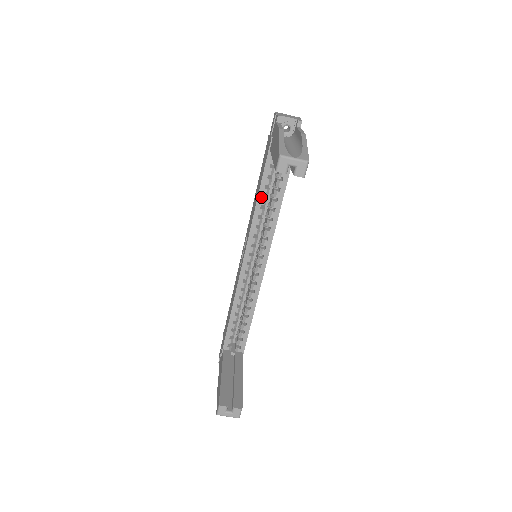
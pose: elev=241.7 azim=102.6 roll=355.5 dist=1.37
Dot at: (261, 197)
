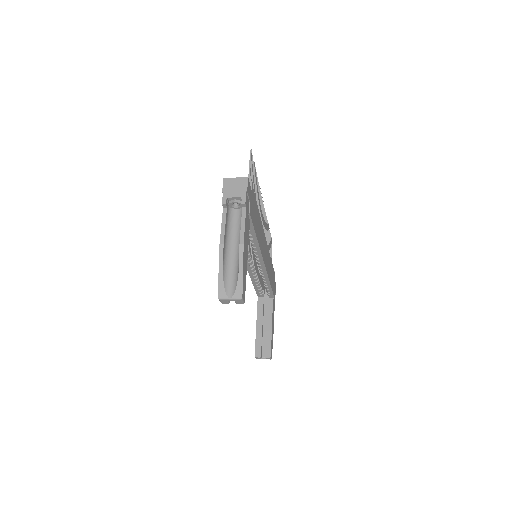
Dot at: occluded
